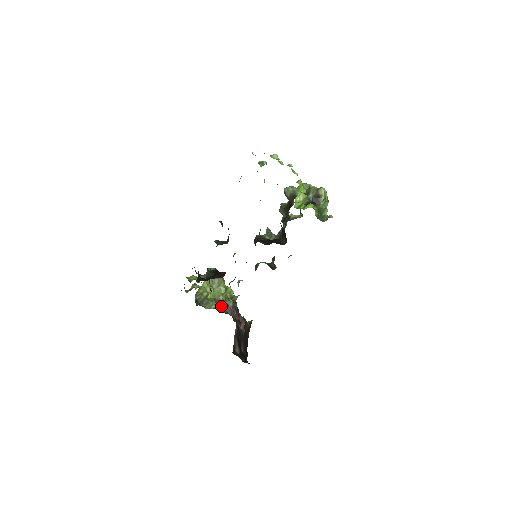
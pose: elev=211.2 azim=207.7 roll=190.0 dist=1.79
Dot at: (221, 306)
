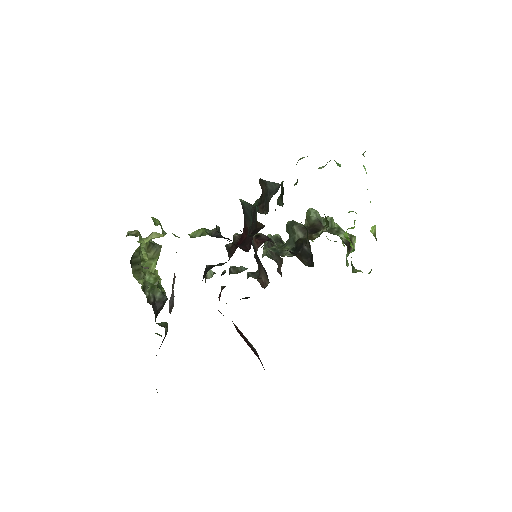
Dot at: (172, 288)
